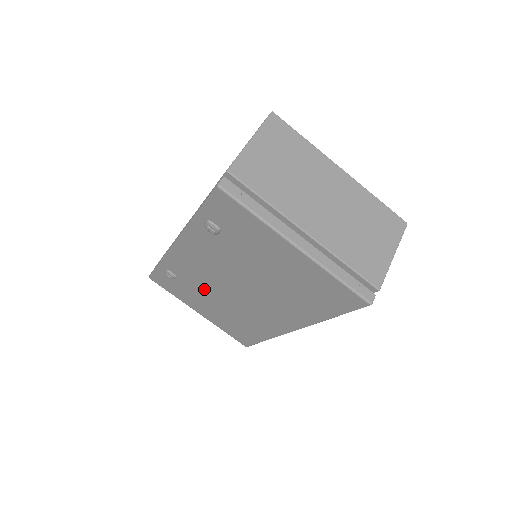
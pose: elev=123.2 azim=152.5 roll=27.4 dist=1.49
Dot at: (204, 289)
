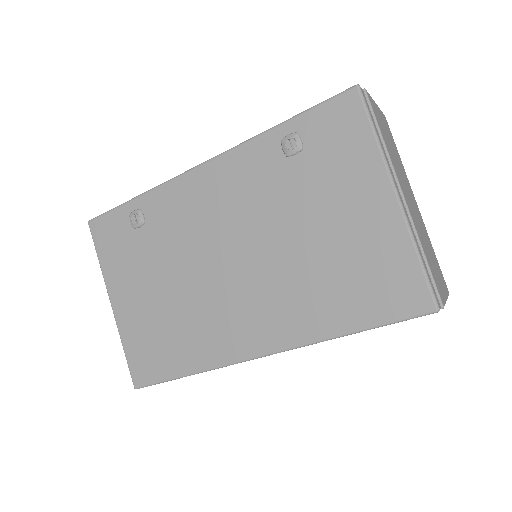
Dot at: (171, 254)
